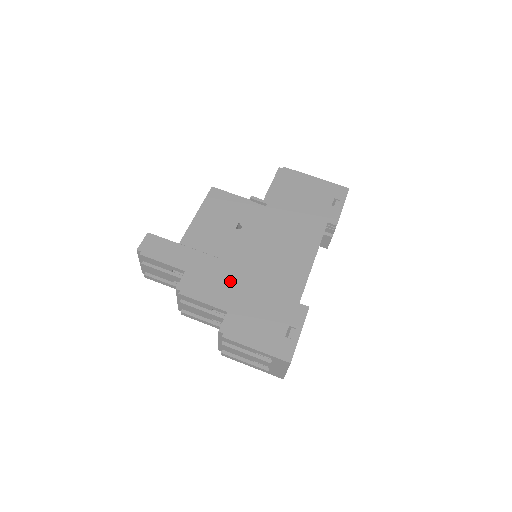
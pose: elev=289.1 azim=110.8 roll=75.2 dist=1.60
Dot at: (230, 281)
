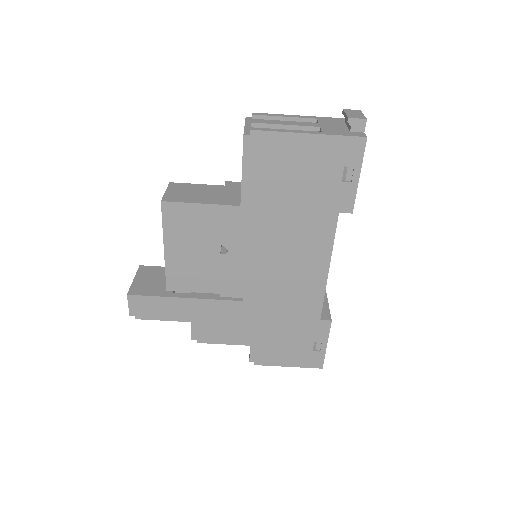
Dot at: (241, 319)
